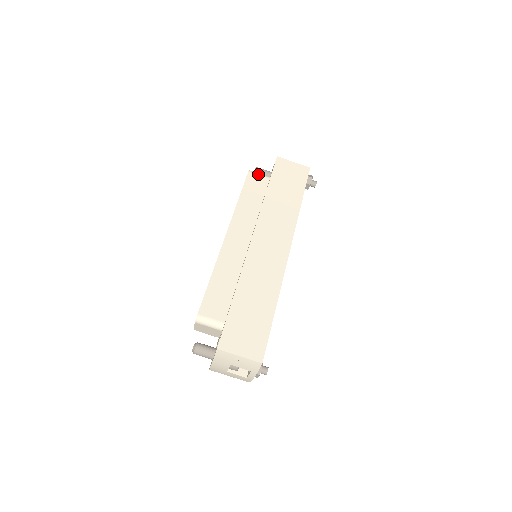
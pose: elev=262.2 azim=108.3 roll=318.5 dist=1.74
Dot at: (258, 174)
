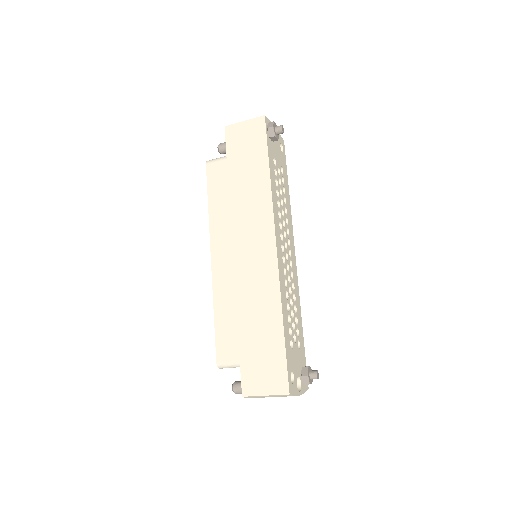
Dot at: (216, 161)
